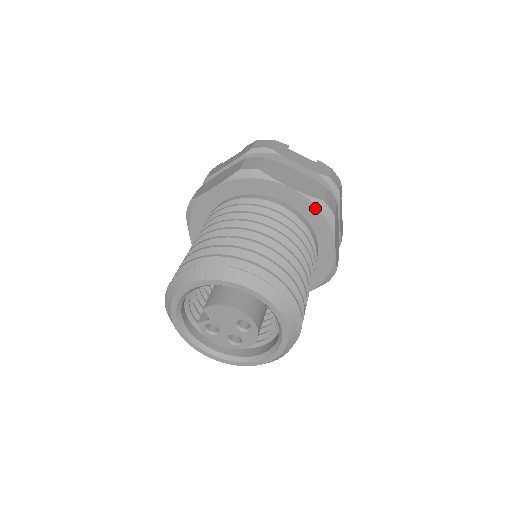
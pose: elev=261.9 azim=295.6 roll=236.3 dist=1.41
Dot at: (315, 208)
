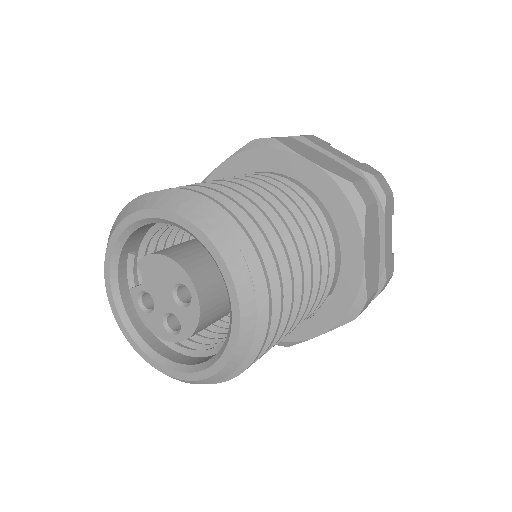
Dot at: (338, 191)
